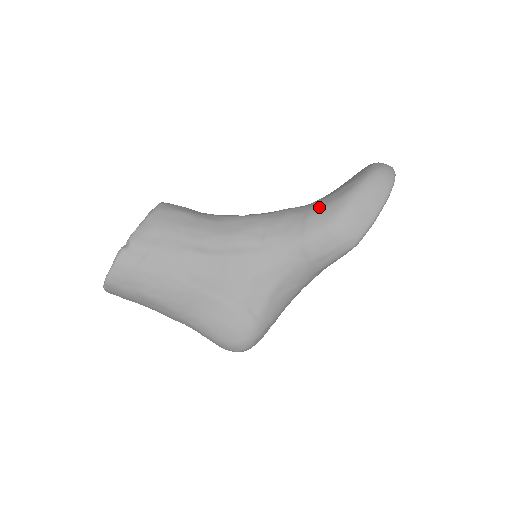
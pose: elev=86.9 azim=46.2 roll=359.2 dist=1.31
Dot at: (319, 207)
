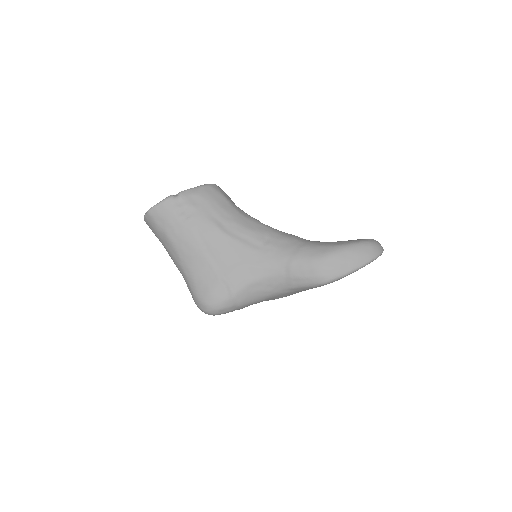
Dot at: (316, 244)
